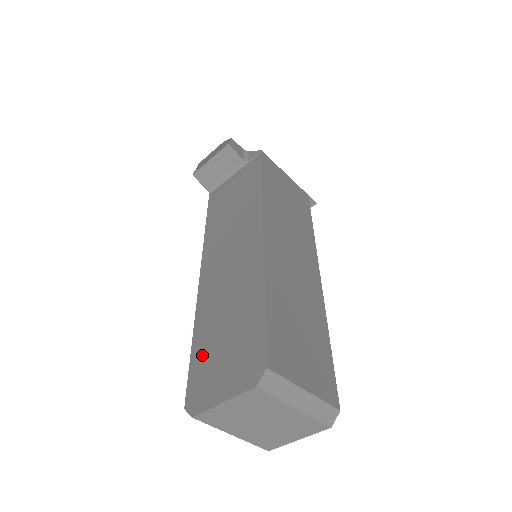
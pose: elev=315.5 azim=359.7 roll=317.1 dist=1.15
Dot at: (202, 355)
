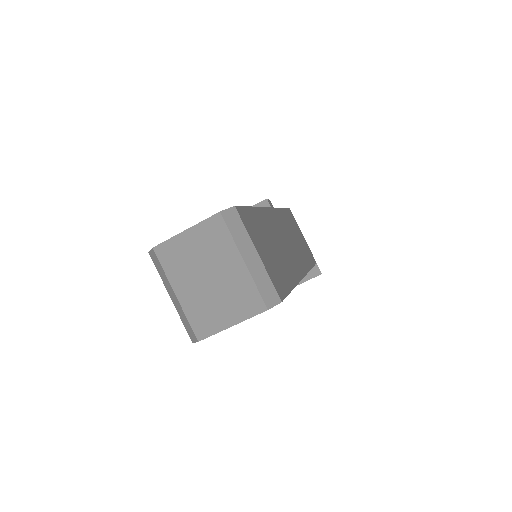
Dot at: occluded
